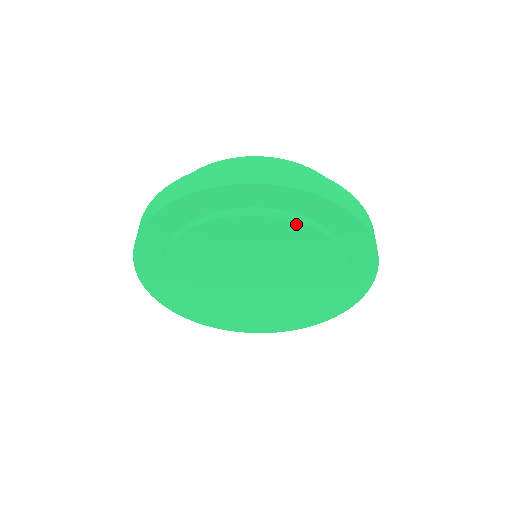
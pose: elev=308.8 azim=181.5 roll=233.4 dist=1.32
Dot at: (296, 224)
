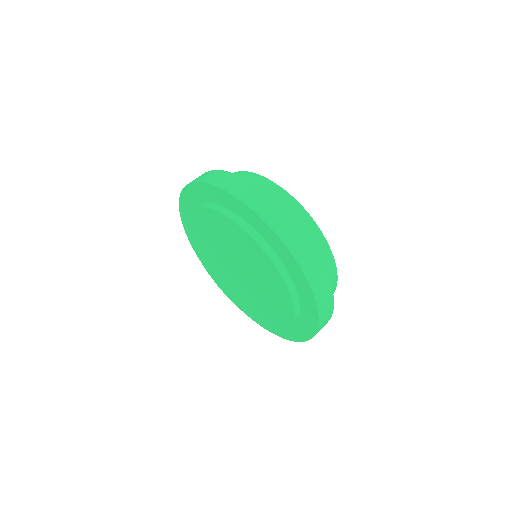
Dot at: (283, 281)
